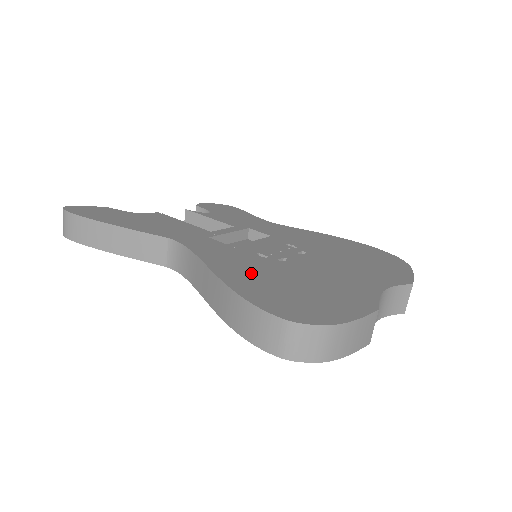
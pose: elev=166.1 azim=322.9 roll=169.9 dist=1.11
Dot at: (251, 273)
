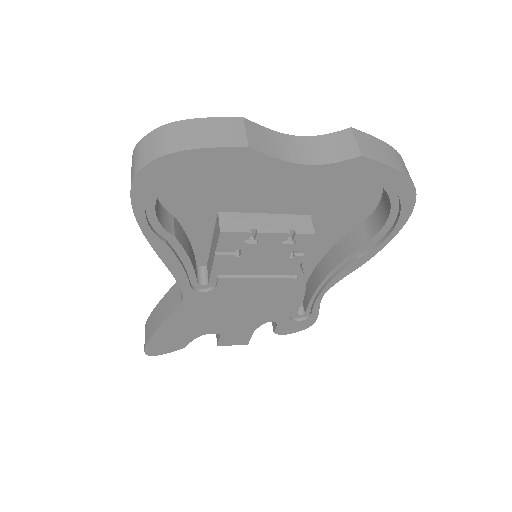
Dot at: (188, 213)
